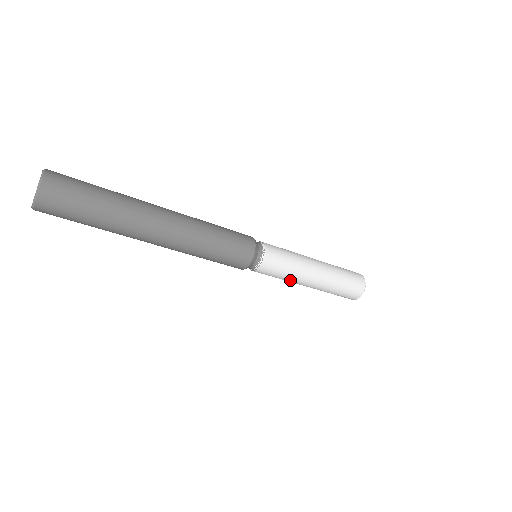
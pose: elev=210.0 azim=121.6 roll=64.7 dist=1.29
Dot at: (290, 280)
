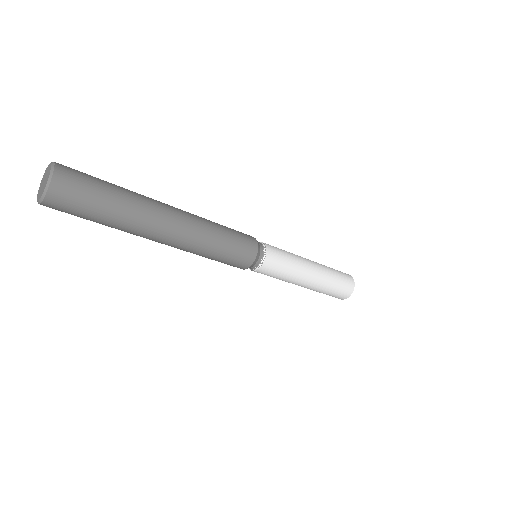
Dot at: (295, 272)
